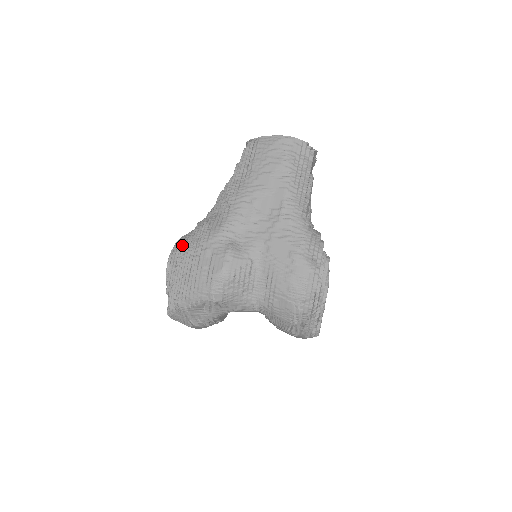
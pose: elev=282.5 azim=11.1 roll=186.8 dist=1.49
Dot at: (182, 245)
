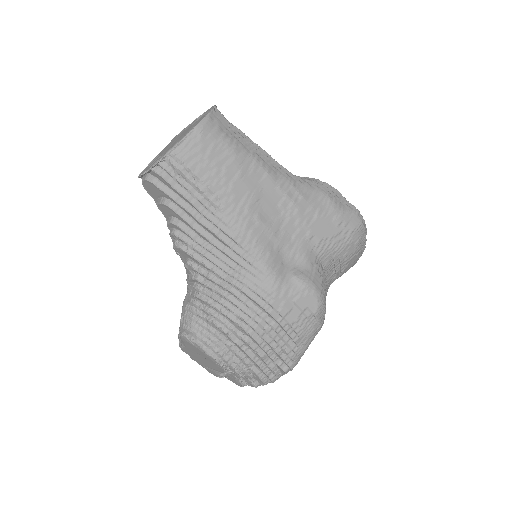
Dot at: (223, 333)
